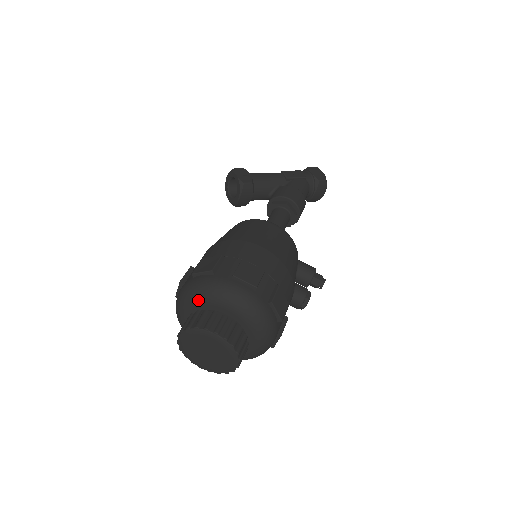
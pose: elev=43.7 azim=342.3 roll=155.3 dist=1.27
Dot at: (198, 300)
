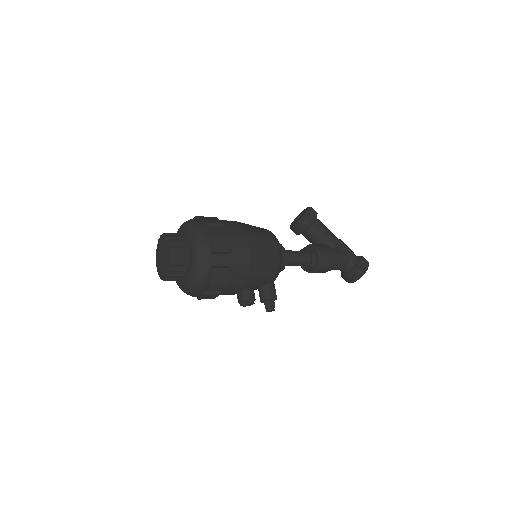
Dot at: (187, 229)
